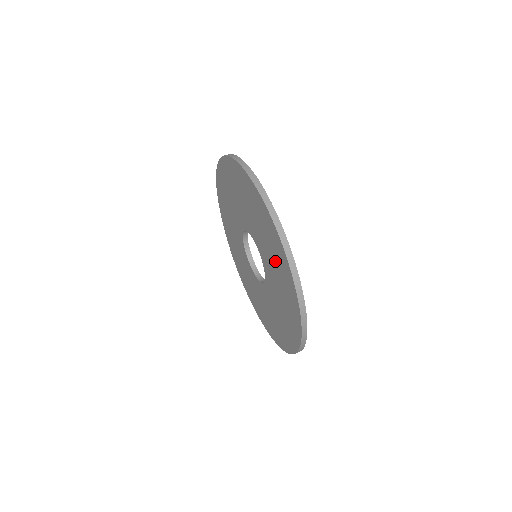
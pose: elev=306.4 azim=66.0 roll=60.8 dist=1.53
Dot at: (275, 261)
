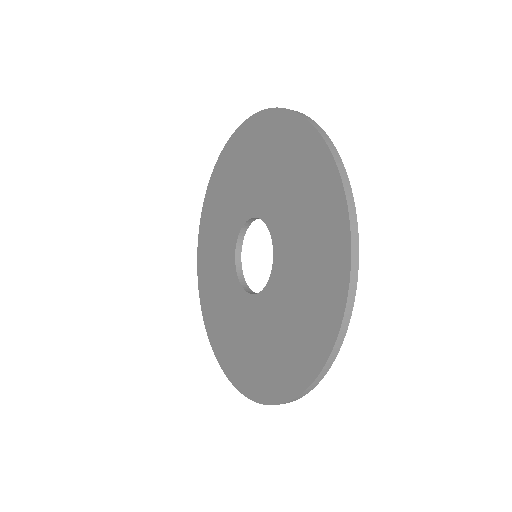
Dot at: (304, 201)
